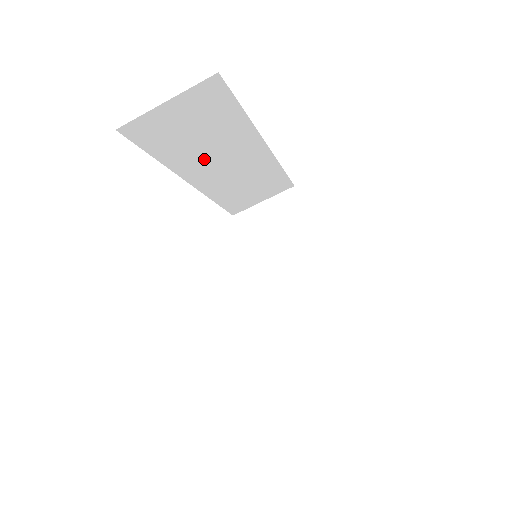
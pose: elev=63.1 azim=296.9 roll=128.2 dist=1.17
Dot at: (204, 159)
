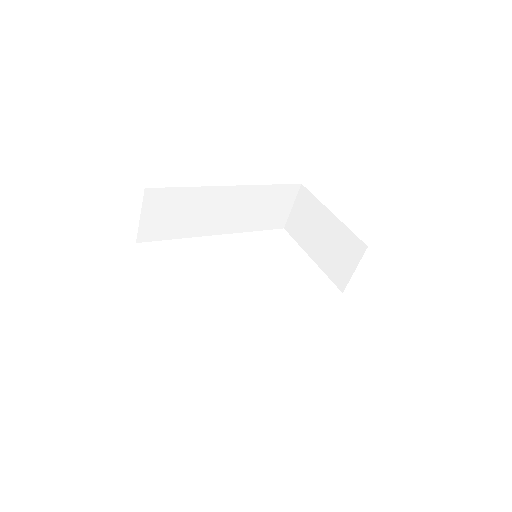
Dot at: (204, 220)
